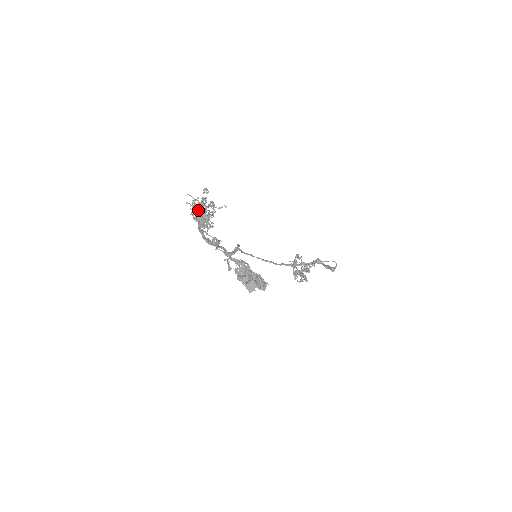
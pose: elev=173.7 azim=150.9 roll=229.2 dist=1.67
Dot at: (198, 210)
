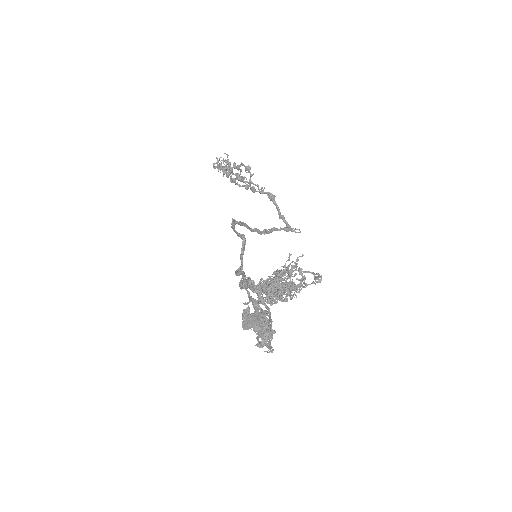
Dot at: (284, 293)
